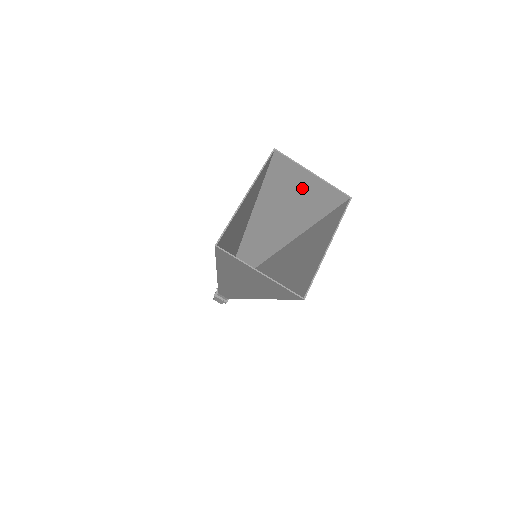
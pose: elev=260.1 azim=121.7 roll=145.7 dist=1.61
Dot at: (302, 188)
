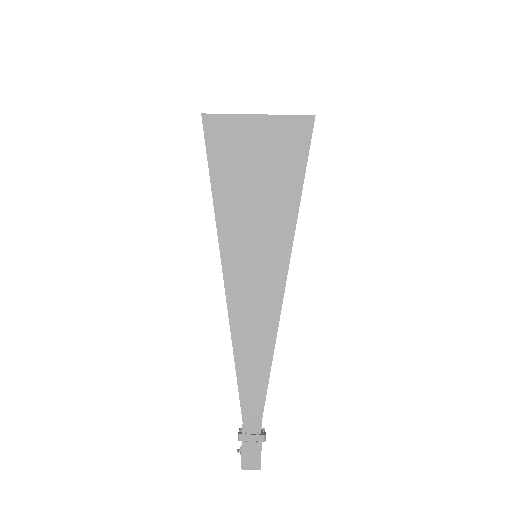
Dot at: occluded
